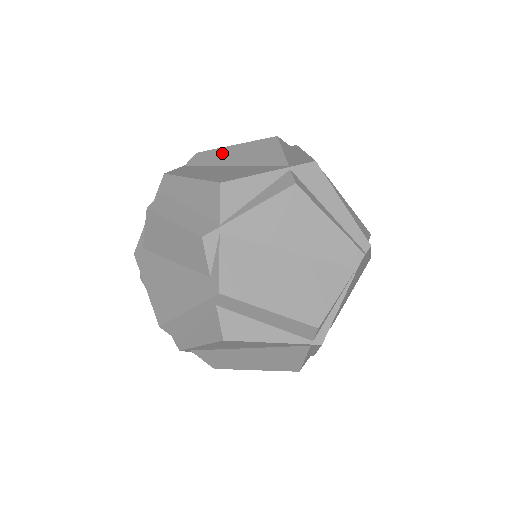
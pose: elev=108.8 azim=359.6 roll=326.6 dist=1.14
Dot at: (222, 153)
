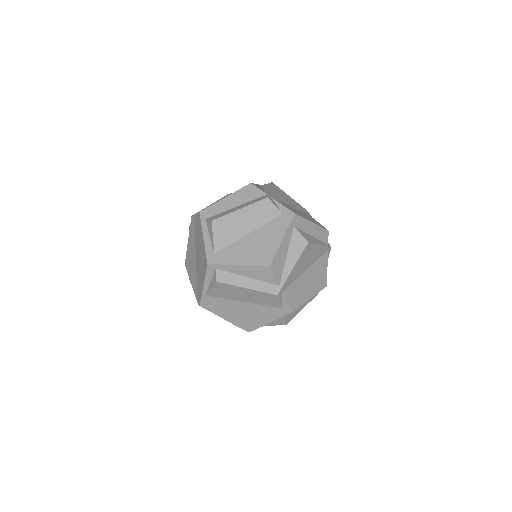
Dot at: occluded
